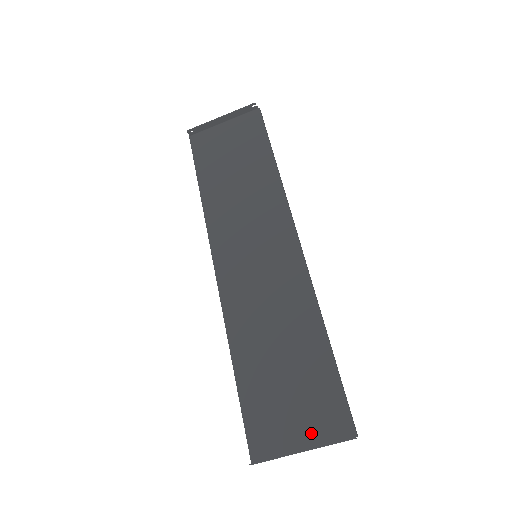
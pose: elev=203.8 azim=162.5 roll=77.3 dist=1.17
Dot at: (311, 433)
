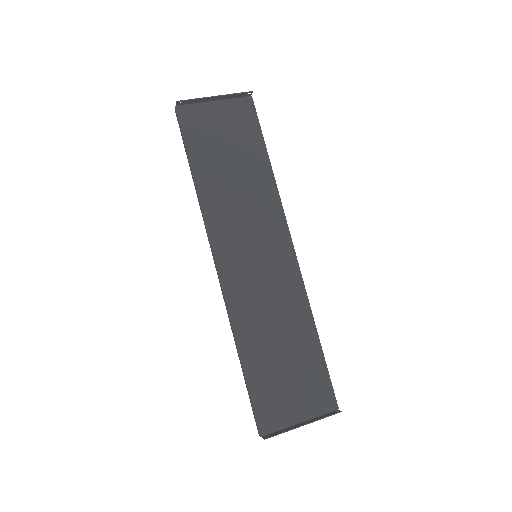
Dot at: (307, 409)
